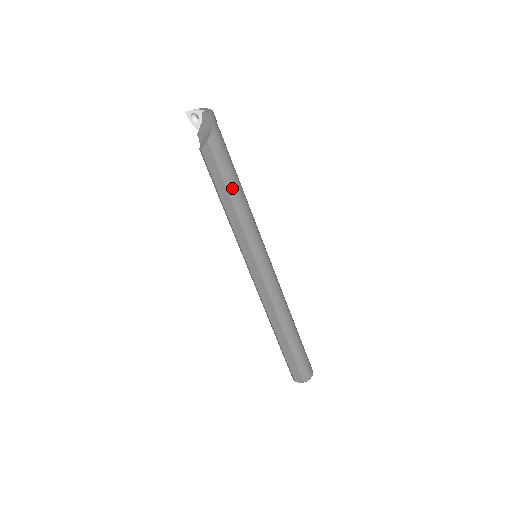
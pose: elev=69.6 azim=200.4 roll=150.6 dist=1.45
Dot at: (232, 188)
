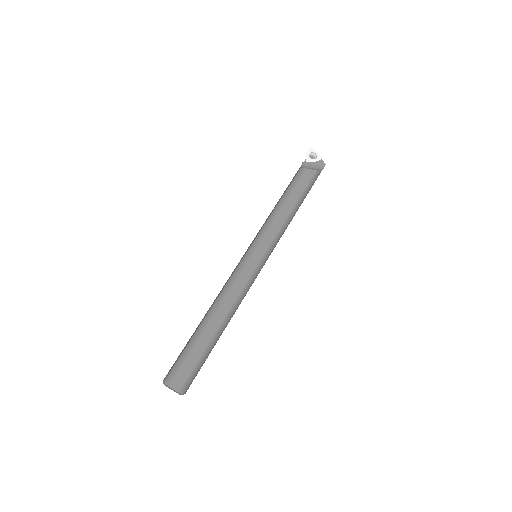
Dot at: (299, 205)
